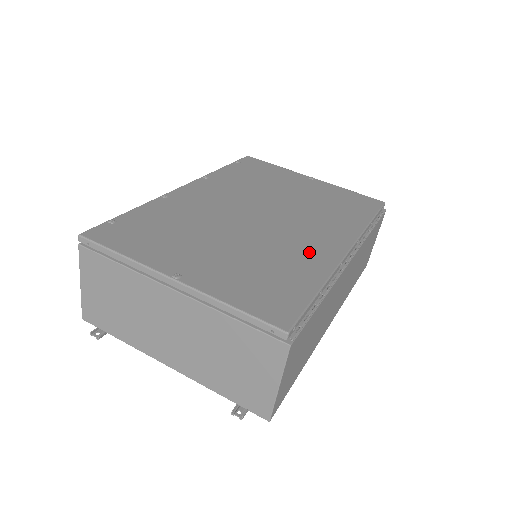
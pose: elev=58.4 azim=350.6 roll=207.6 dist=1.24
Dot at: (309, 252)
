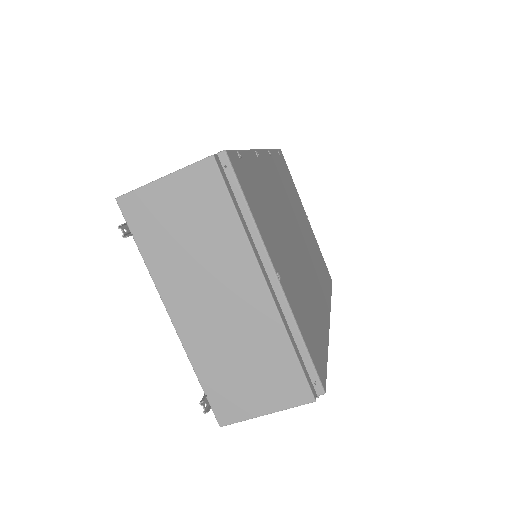
Dot at: (319, 307)
